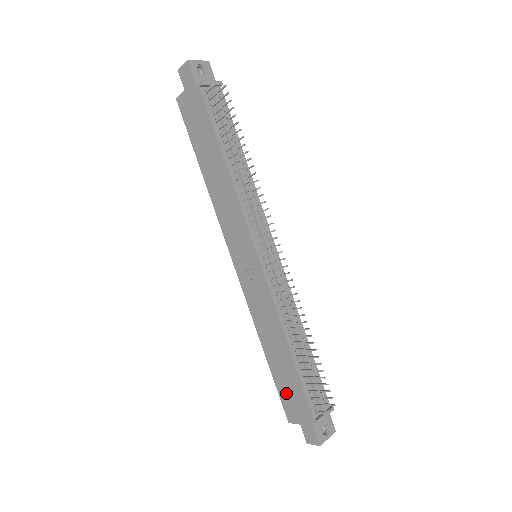
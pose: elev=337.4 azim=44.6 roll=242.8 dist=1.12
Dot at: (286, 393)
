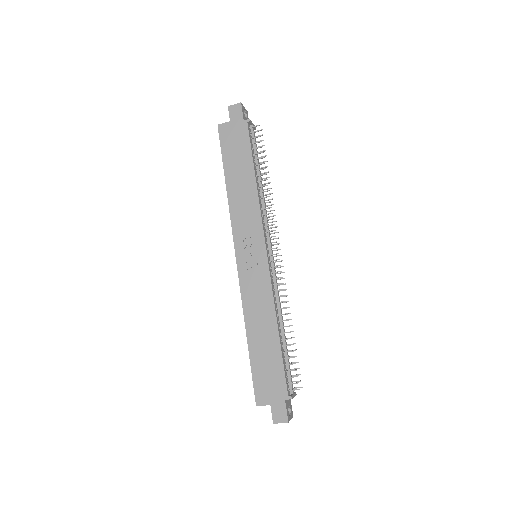
Dot at: (262, 375)
